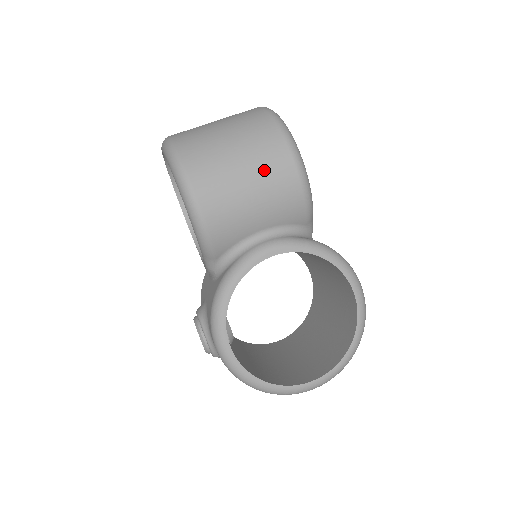
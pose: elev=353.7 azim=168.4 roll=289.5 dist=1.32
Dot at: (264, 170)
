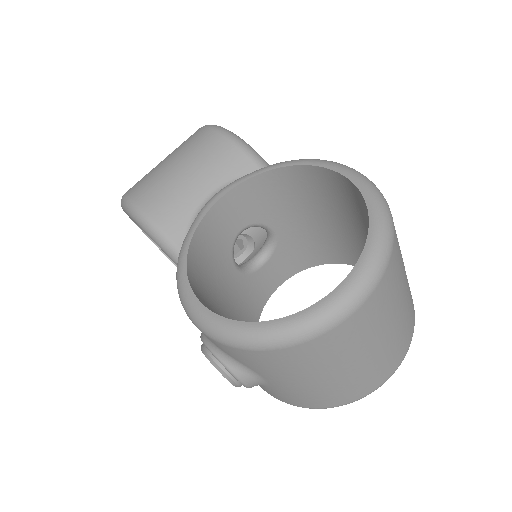
Dot at: (186, 149)
